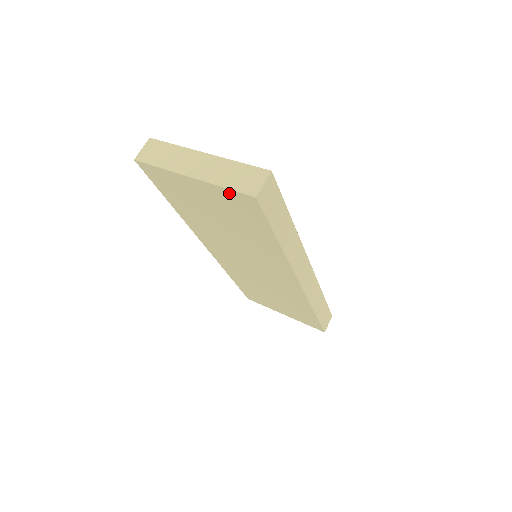
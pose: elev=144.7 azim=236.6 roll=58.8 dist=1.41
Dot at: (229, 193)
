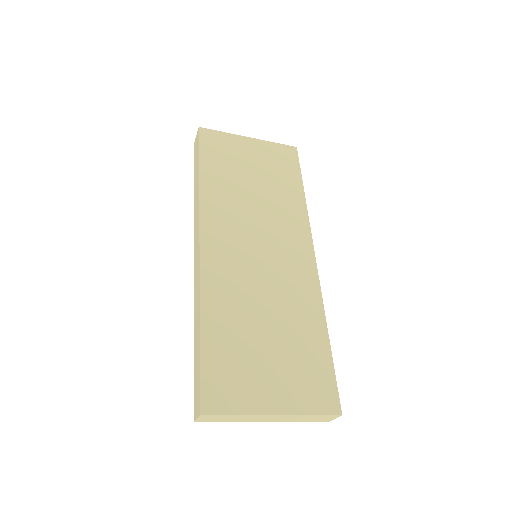
Dot at: (277, 147)
